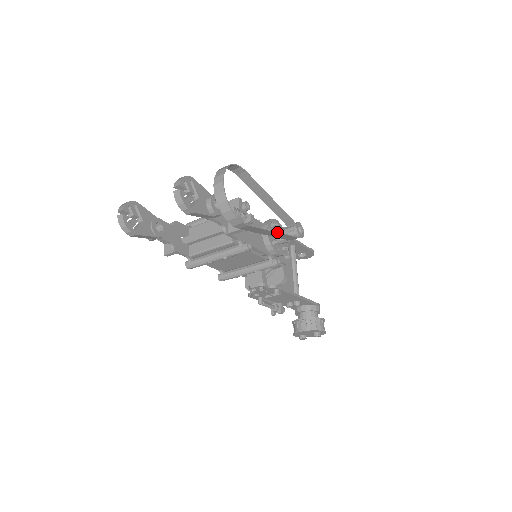
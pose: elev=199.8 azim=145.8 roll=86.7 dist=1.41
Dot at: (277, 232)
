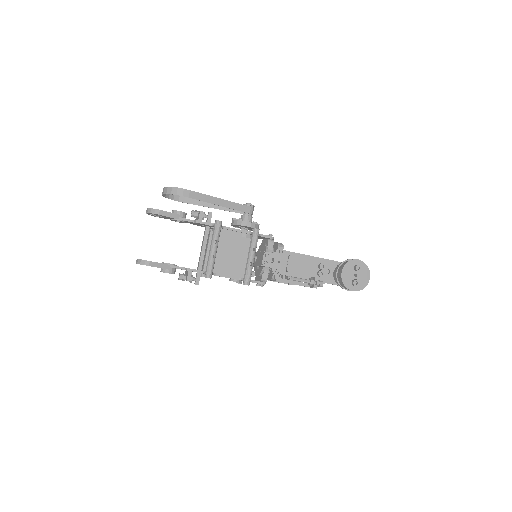
Dot at: (223, 200)
